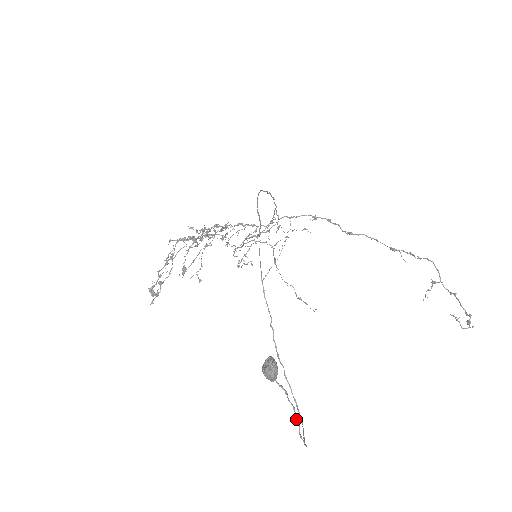
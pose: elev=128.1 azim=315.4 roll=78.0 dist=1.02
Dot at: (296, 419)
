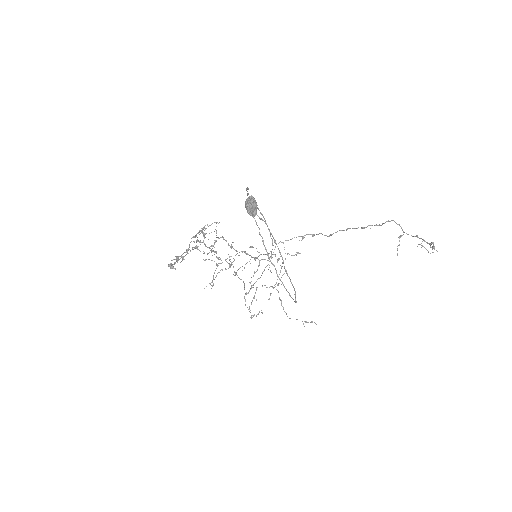
Dot at: (279, 251)
